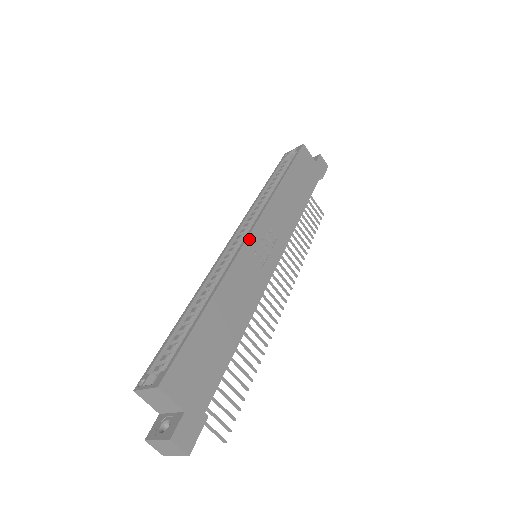
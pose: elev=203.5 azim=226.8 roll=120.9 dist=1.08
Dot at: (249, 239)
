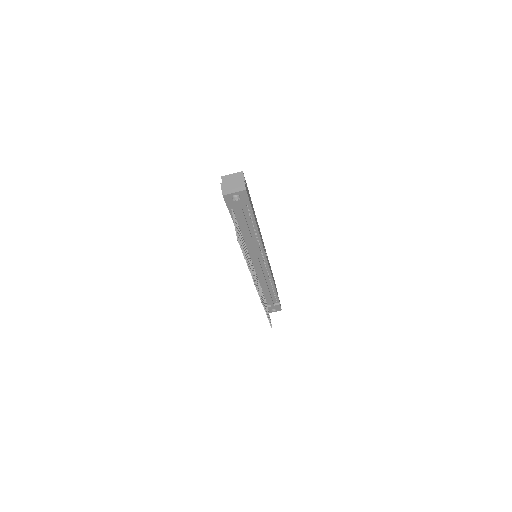
Dot at: occluded
